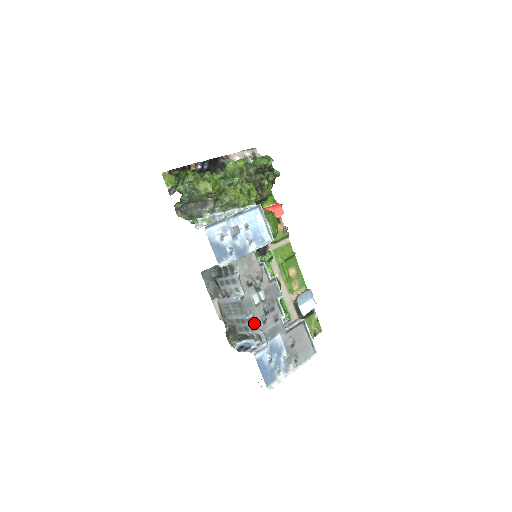
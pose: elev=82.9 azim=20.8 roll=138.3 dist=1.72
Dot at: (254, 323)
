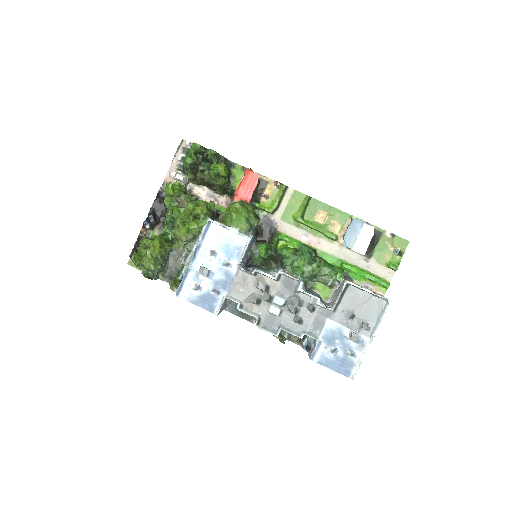
Dot at: (290, 333)
